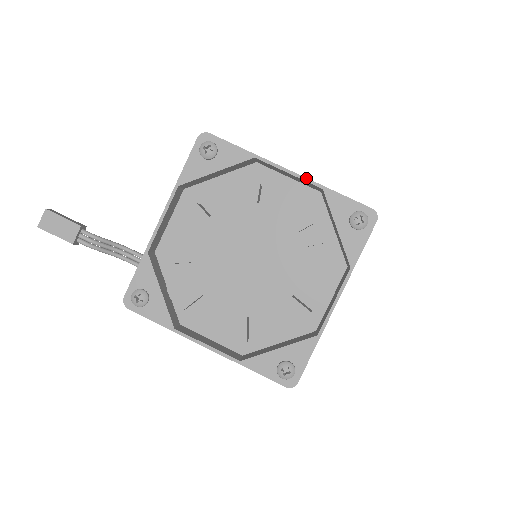
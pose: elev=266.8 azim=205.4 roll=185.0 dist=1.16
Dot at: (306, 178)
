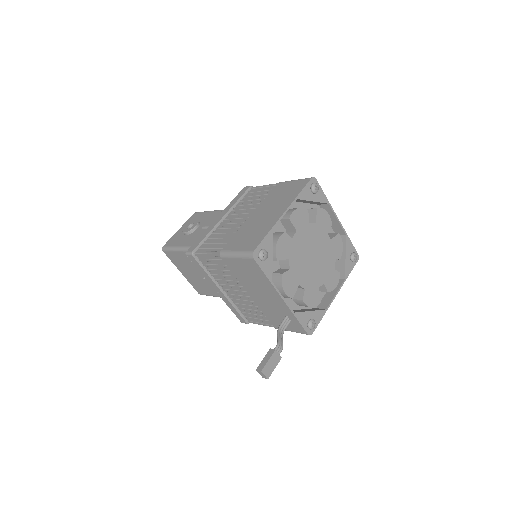
Dot at: (290, 205)
